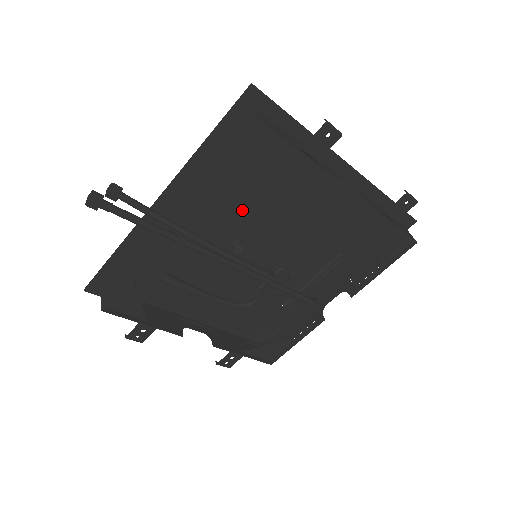
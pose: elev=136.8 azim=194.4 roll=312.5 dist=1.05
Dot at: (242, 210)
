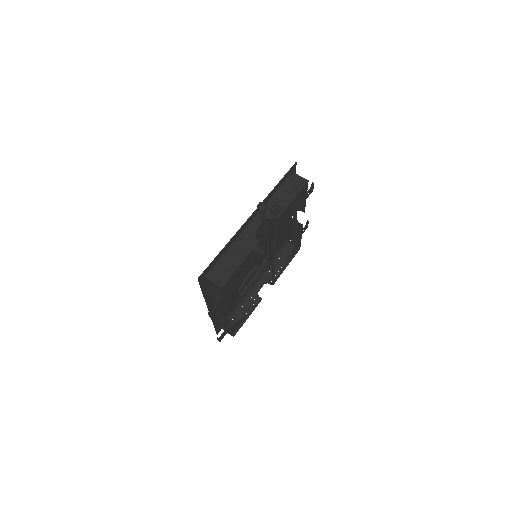
Dot at: occluded
